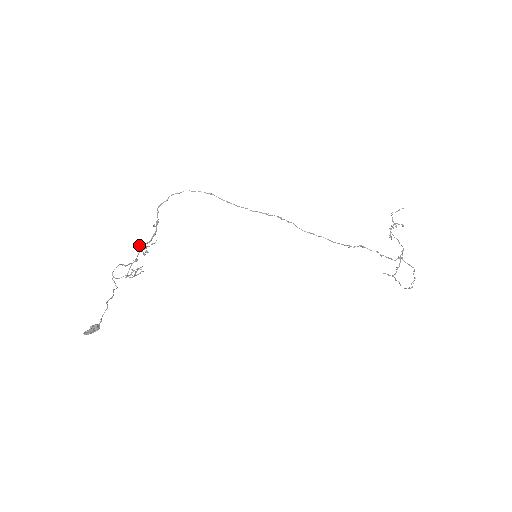
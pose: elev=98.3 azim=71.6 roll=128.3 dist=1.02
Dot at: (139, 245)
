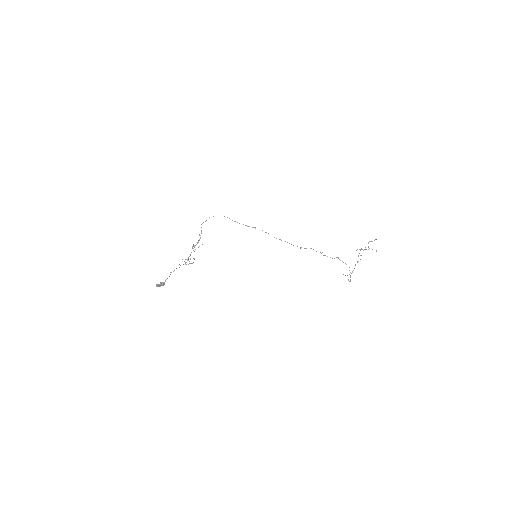
Dot at: (192, 246)
